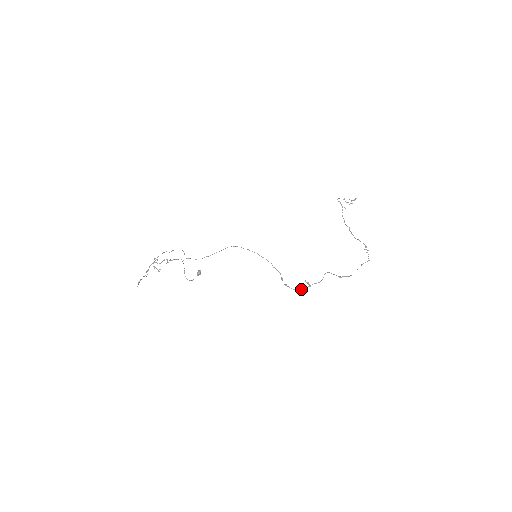
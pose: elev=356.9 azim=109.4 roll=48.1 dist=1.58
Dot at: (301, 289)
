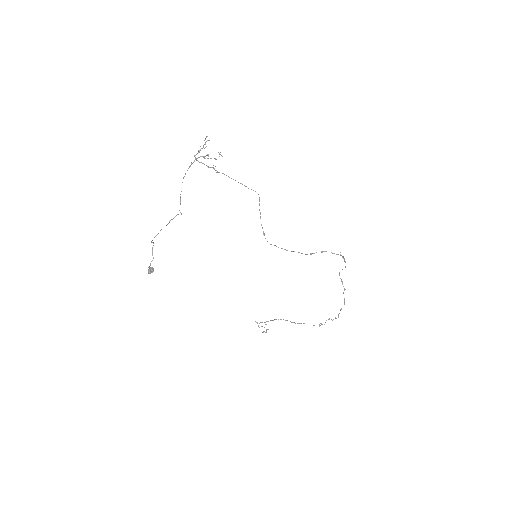
Dot at: occluded
